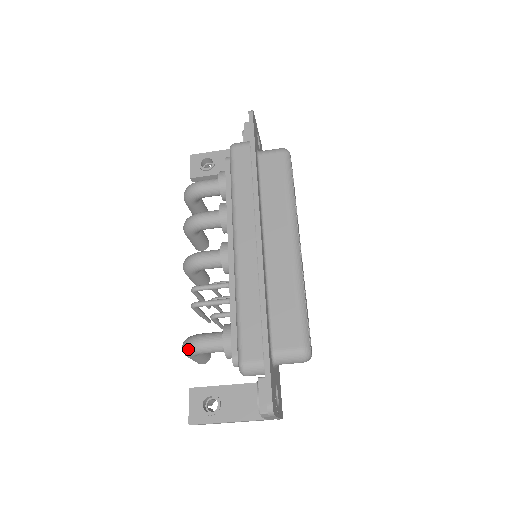
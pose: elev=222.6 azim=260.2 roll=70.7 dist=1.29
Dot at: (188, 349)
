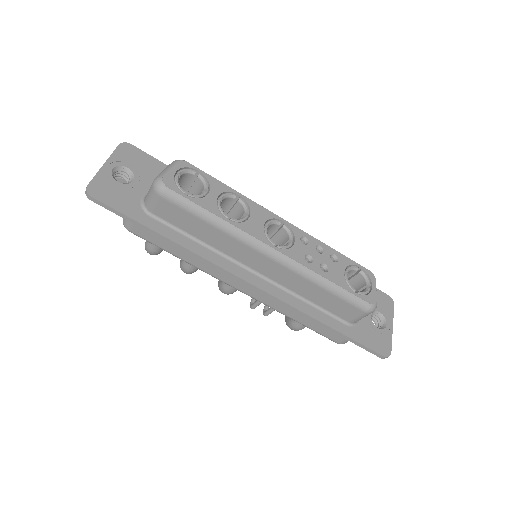
Dot at: occluded
